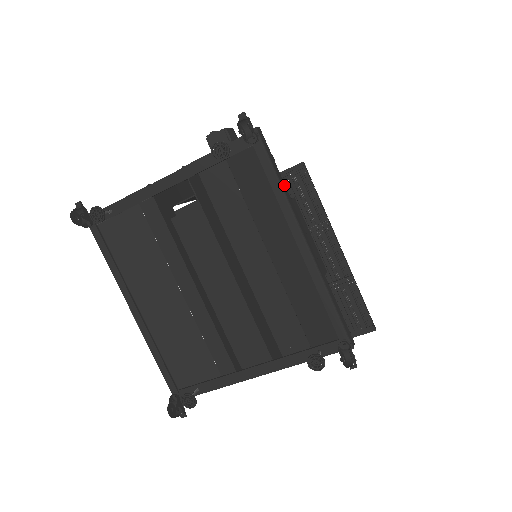
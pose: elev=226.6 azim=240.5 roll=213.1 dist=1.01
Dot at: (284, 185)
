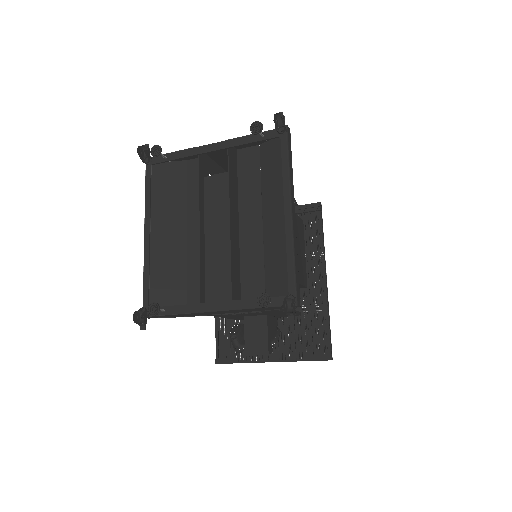
Dot at: (292, 171)
